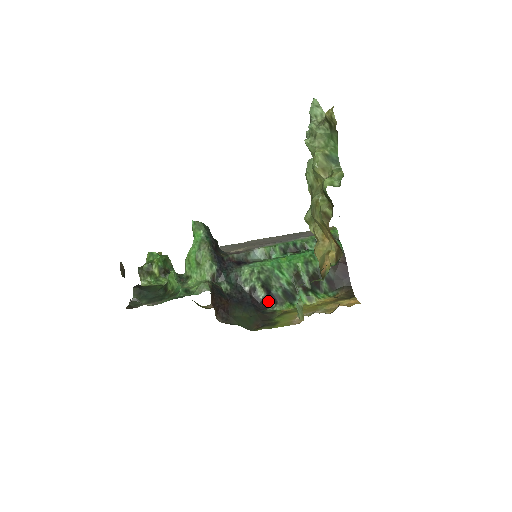
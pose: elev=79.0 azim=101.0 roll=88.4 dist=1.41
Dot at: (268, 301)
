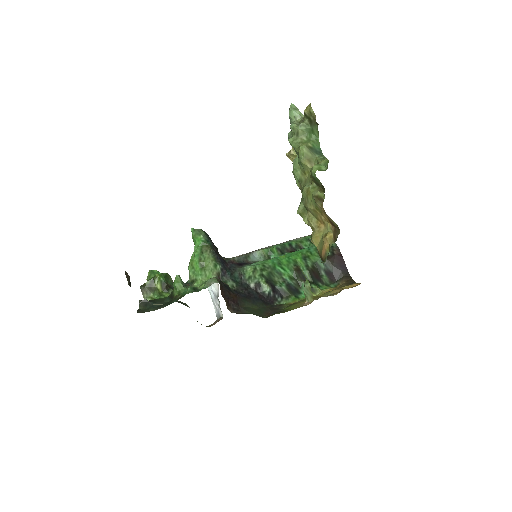
Dot at: (274, 296)
